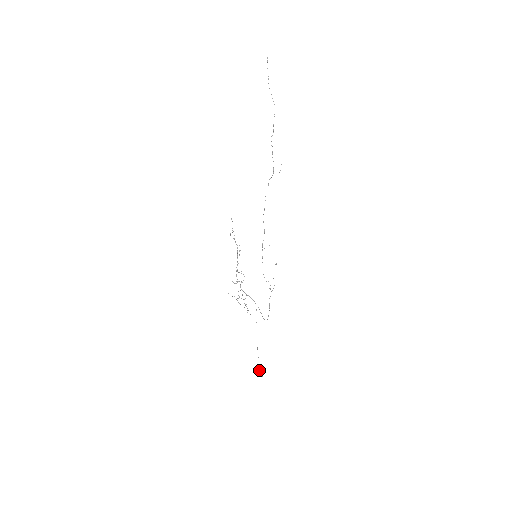
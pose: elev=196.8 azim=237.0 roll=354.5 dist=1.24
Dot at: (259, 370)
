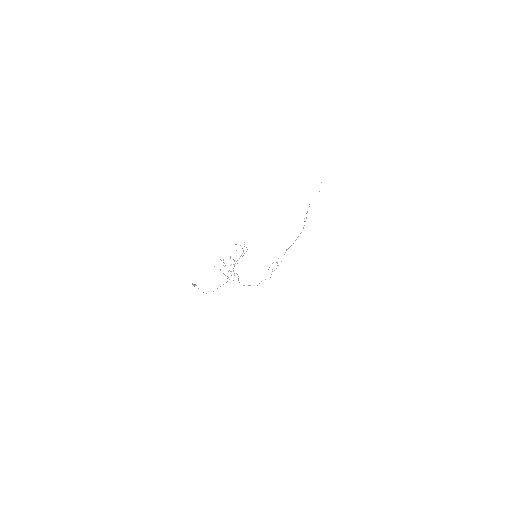
Dot at: (194, 284)
